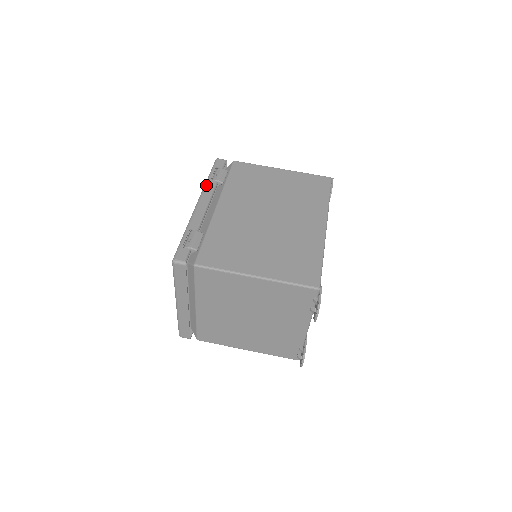
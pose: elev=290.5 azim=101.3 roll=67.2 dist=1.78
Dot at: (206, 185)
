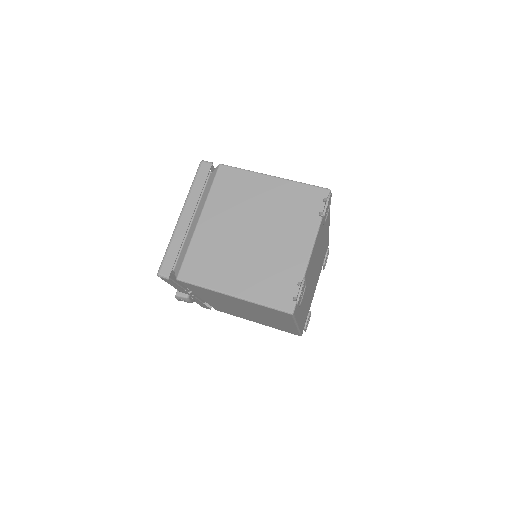
Dot at: occluded
